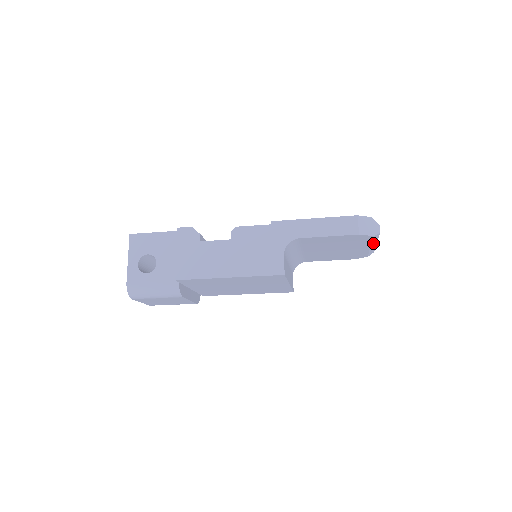
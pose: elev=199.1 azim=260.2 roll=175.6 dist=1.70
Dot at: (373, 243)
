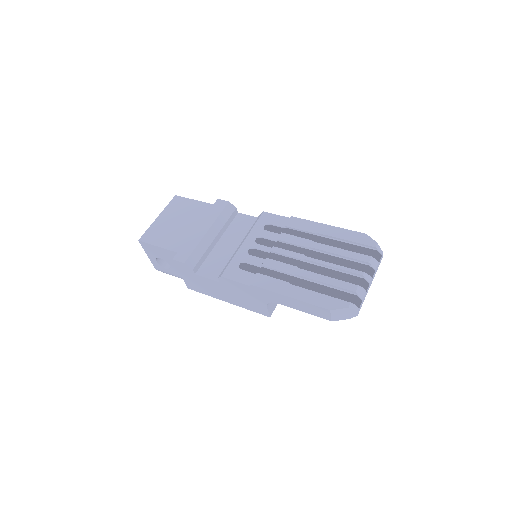
Dot at: occluded
